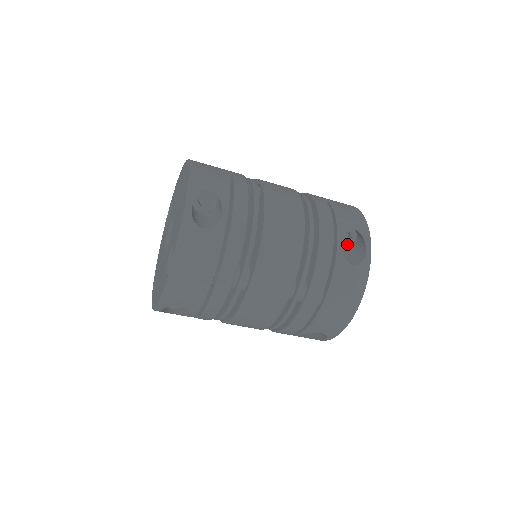
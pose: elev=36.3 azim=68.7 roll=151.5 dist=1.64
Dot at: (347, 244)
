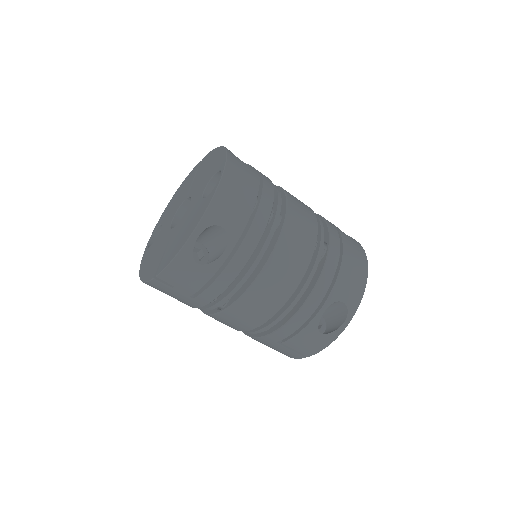
Dot at: occluded
